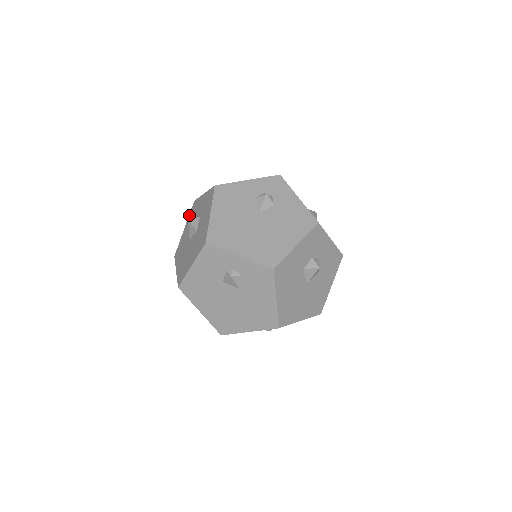
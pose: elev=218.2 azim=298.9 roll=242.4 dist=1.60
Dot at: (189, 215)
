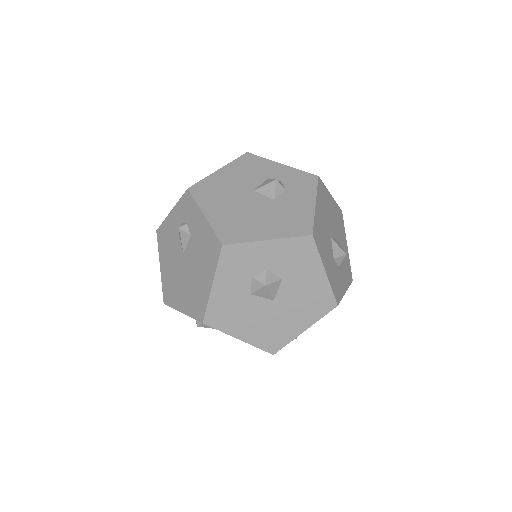
Dot at: occluded
